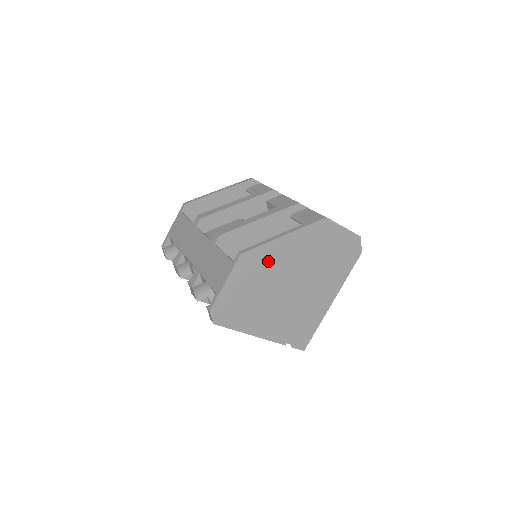
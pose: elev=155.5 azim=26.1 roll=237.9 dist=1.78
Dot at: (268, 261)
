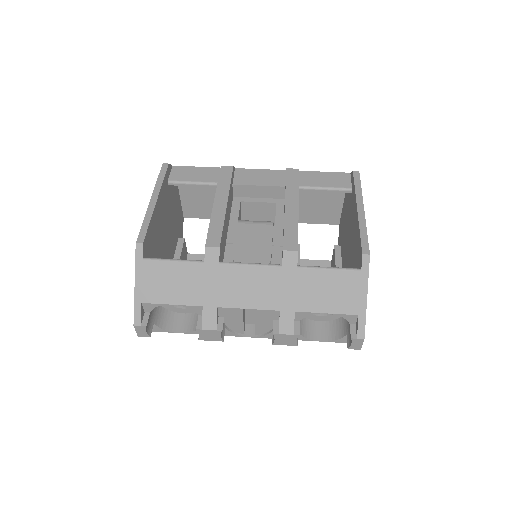
Dot at: occluded
